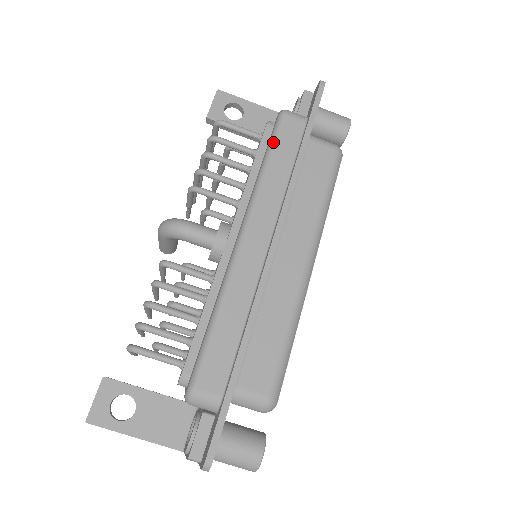
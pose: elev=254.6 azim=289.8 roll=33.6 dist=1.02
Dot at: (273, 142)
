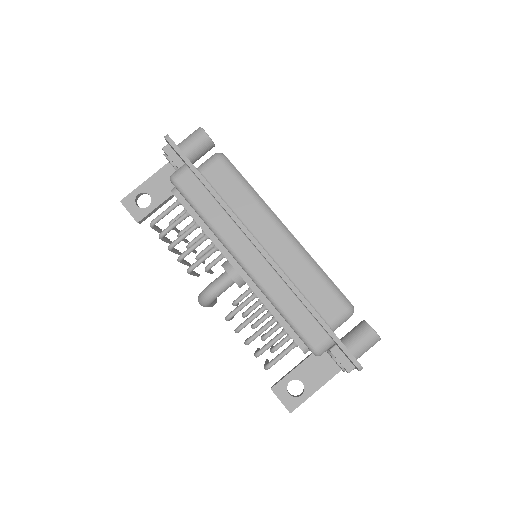
Dot at: (191, 201)
